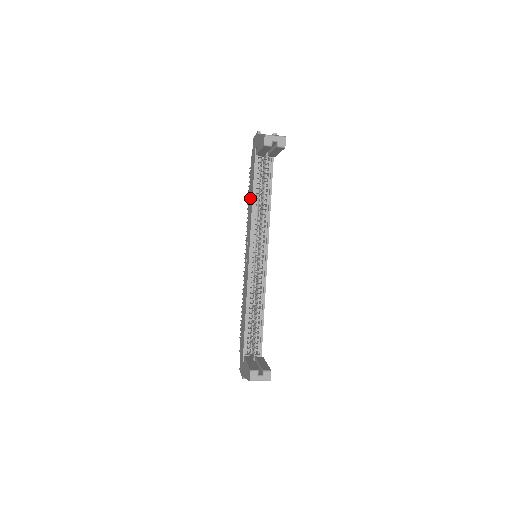
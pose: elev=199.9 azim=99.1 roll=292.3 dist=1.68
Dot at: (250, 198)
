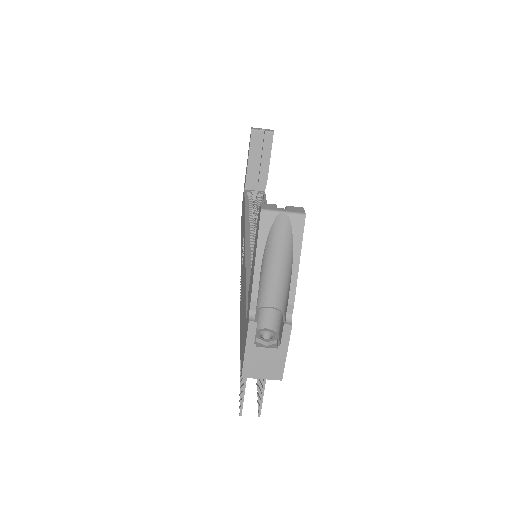
Dot at: (242, 223)
